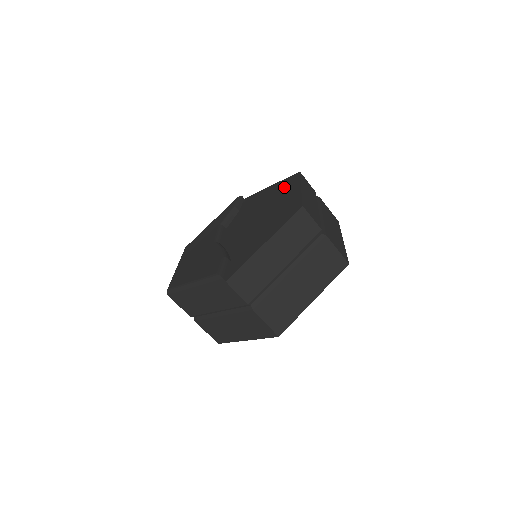
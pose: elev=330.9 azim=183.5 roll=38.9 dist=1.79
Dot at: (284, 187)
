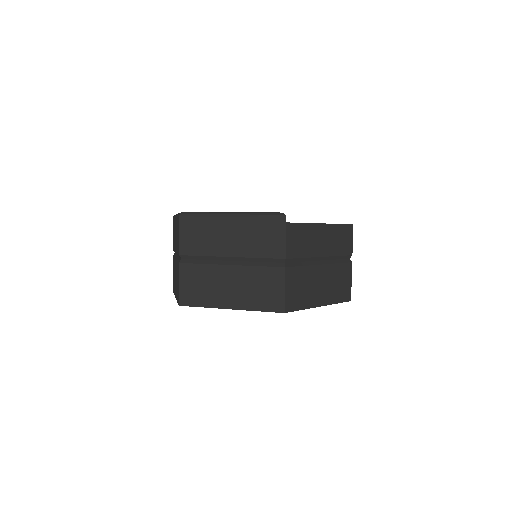
Dot at: occluded
